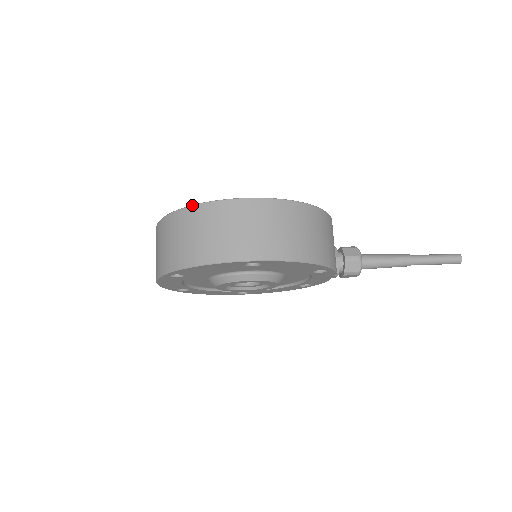
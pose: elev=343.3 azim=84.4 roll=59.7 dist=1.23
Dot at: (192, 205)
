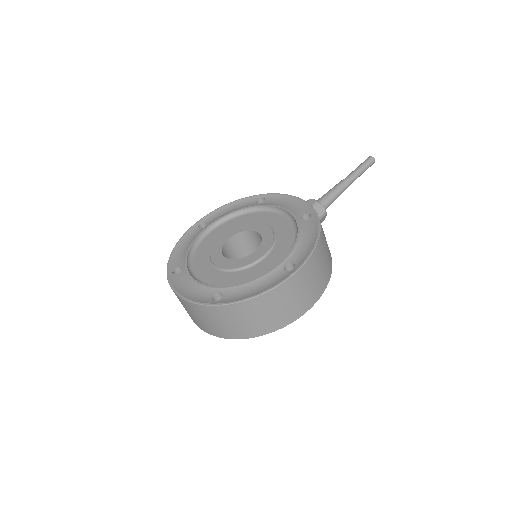
Dot at: (251, 299)
